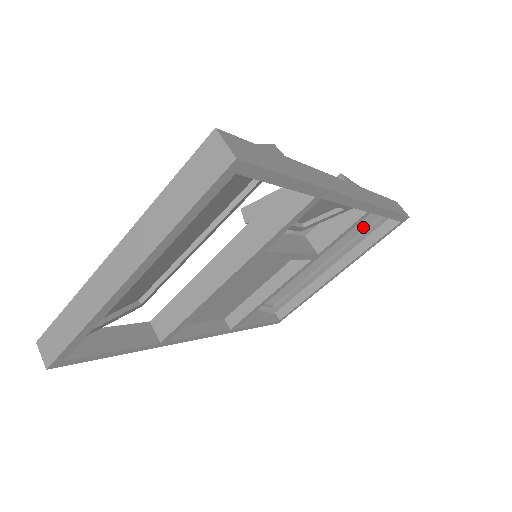
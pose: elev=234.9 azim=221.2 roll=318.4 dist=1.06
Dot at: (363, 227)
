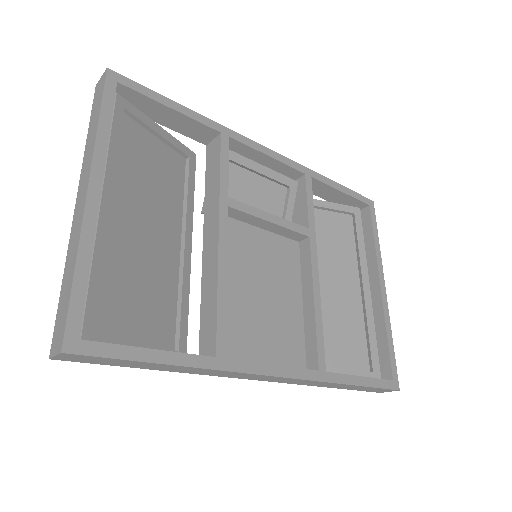
Dot at: (351, 234)
